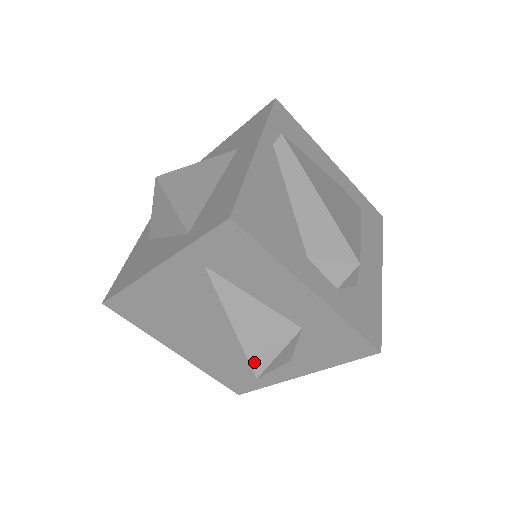
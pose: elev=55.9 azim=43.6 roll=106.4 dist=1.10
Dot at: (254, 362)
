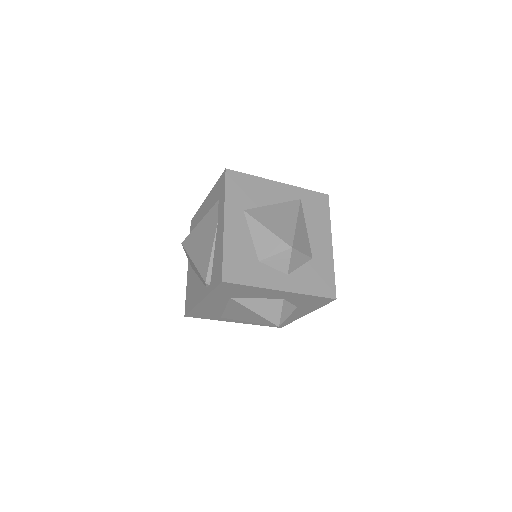
Dot at: (295, 242)
